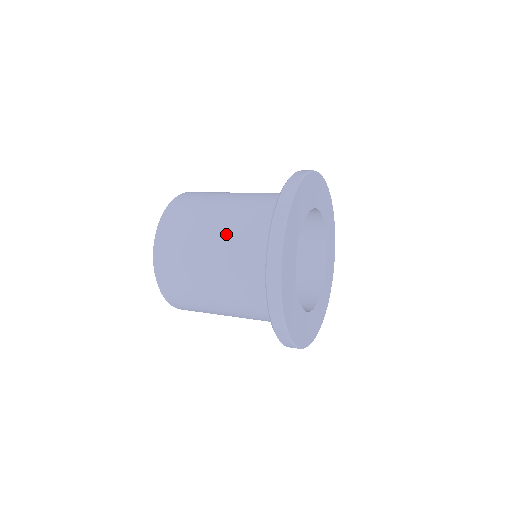
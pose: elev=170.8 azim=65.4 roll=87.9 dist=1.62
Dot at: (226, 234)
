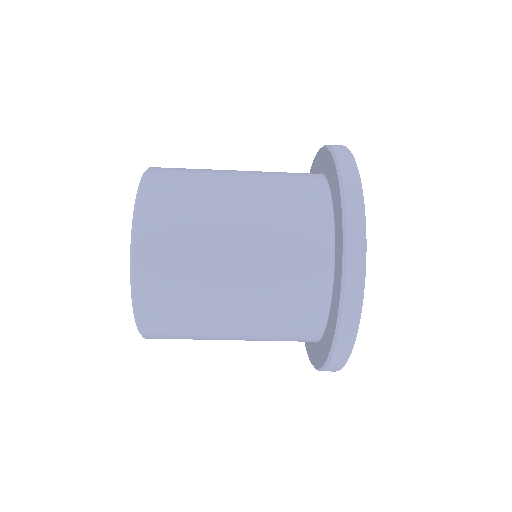
Dot at: occluded
